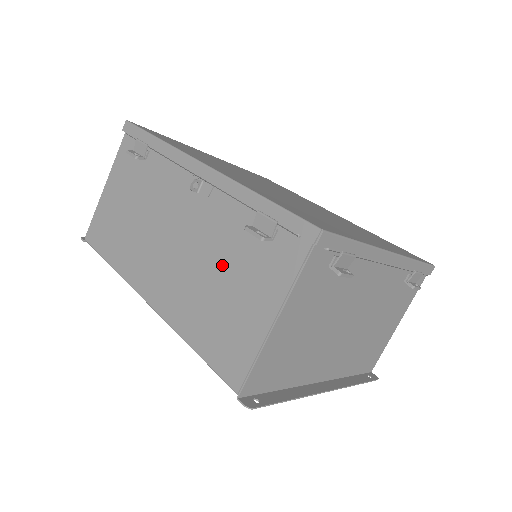
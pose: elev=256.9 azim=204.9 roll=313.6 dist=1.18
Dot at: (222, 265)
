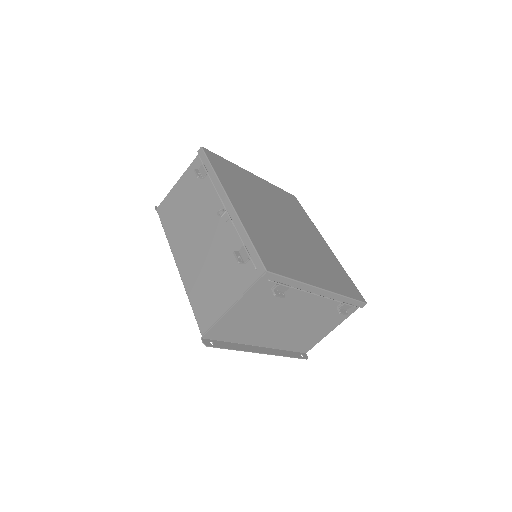
Dot at: (219, 265)
